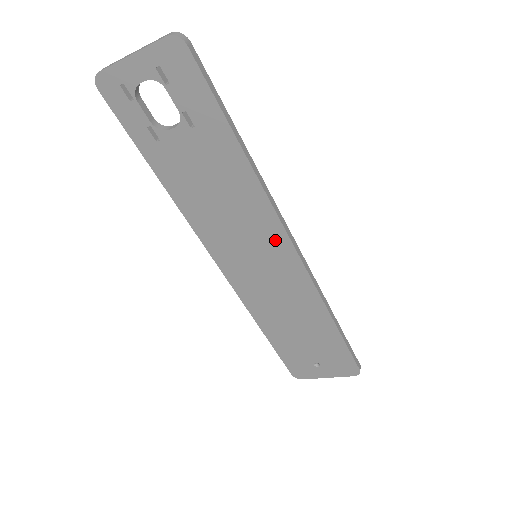
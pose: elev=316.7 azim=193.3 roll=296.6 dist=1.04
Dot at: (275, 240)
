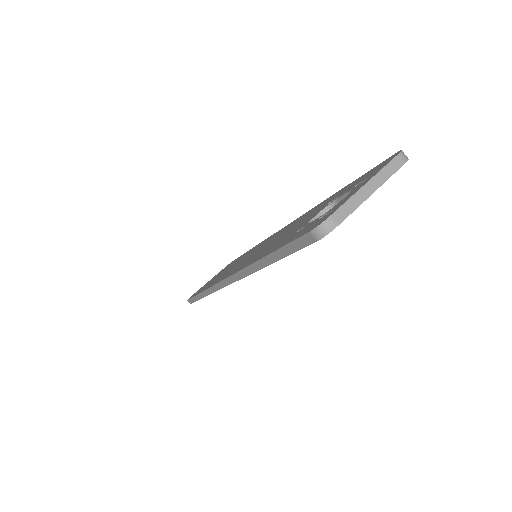
Dot at: occluded
